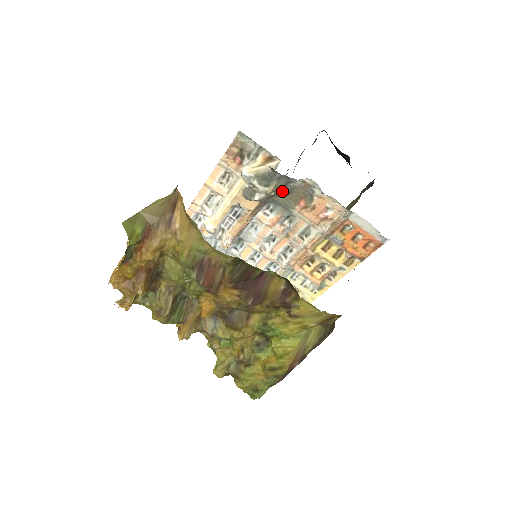
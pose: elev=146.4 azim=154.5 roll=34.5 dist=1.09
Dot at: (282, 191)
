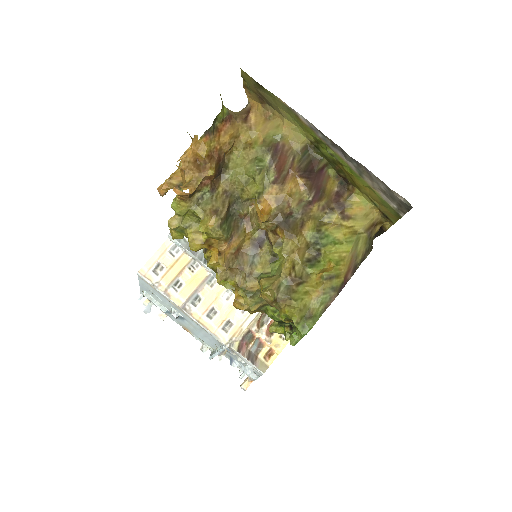
Dot at: occluded
